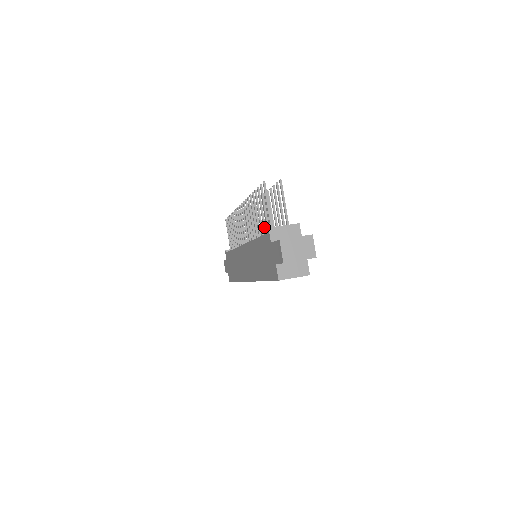
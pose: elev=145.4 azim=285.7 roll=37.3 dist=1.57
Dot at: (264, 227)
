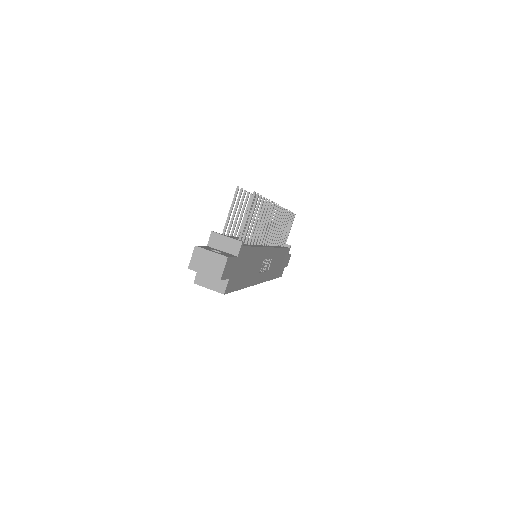
Dot at: (232, 230)
